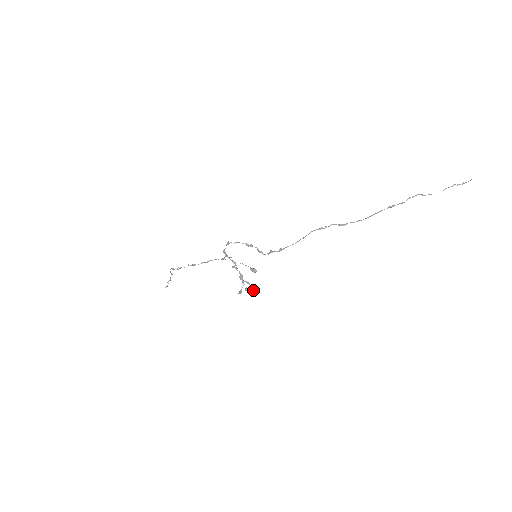
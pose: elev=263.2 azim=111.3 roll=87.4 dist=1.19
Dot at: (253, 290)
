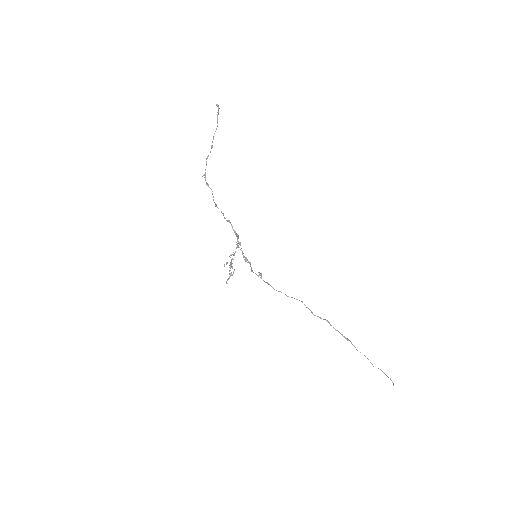
Dot at: (233, 273)
